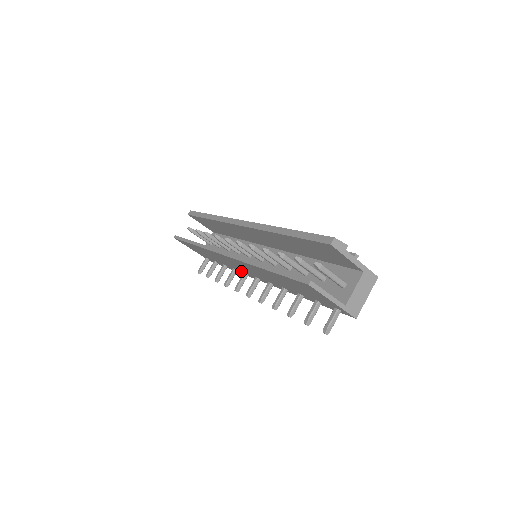
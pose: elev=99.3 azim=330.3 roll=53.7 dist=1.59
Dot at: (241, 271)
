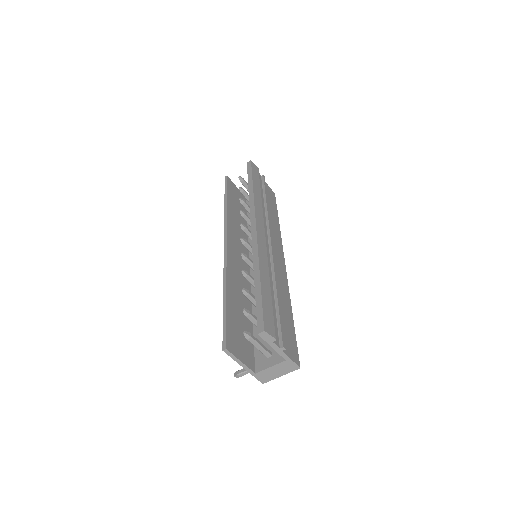
Dot at: occluded
